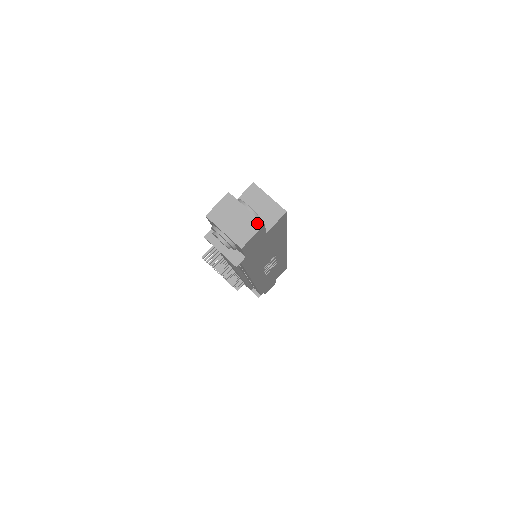
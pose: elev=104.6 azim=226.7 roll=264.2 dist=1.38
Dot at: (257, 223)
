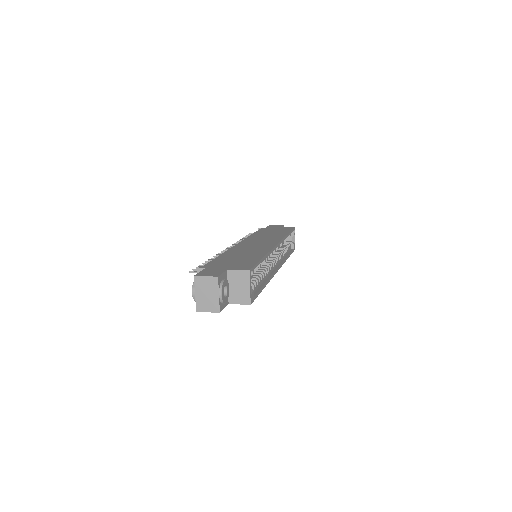
Dot at: (217, 308)
